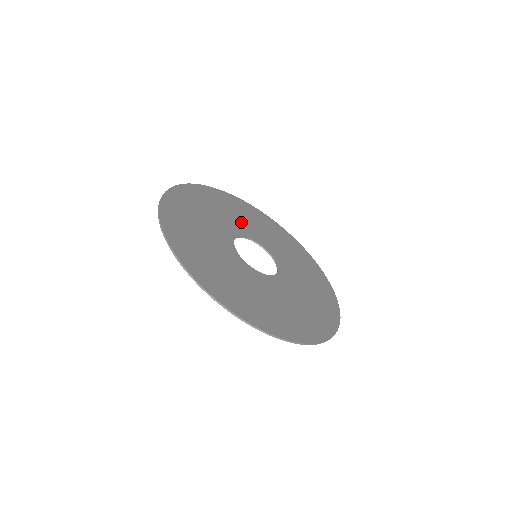
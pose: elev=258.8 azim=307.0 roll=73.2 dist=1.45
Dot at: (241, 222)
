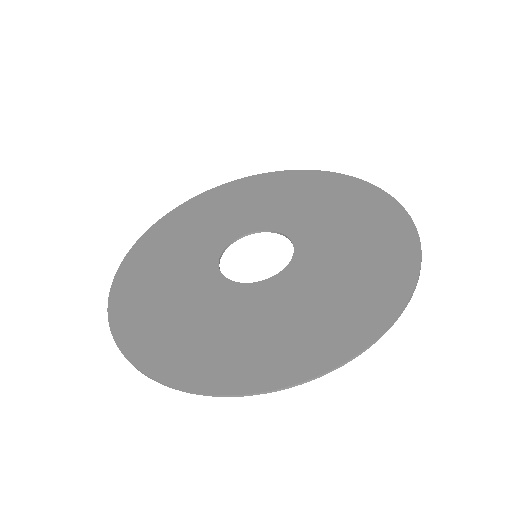
Dot at: (215, 227)
